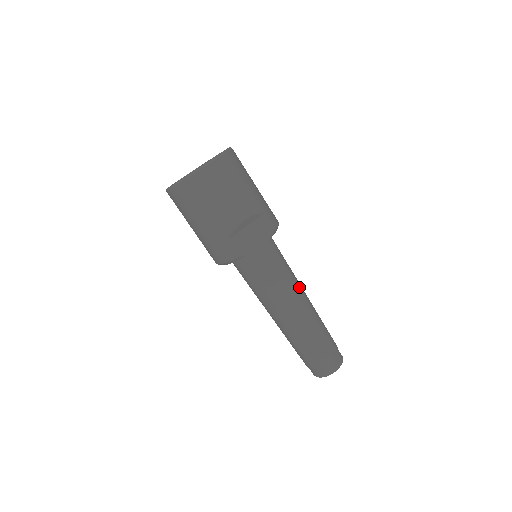
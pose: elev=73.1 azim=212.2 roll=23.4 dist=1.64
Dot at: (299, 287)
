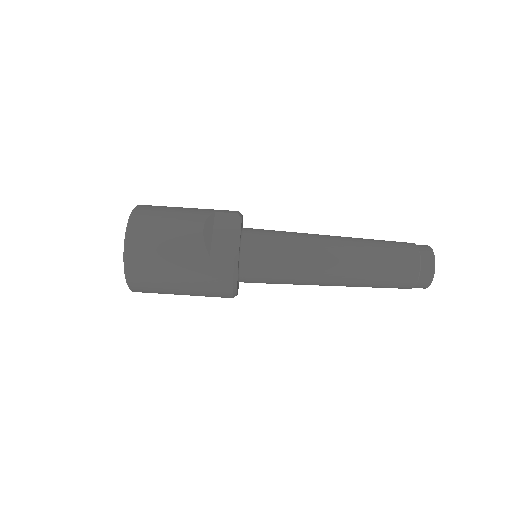
Dot at: (315, 235)
